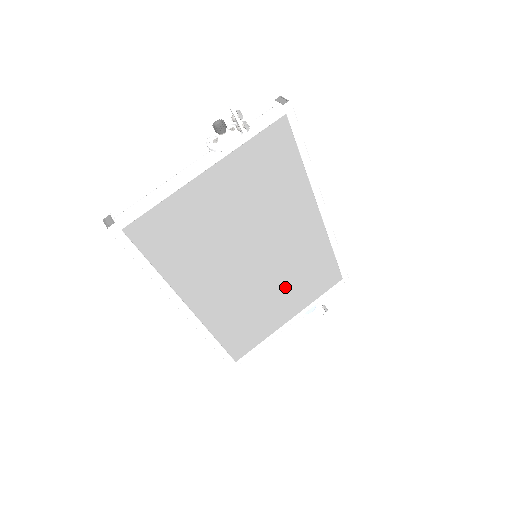
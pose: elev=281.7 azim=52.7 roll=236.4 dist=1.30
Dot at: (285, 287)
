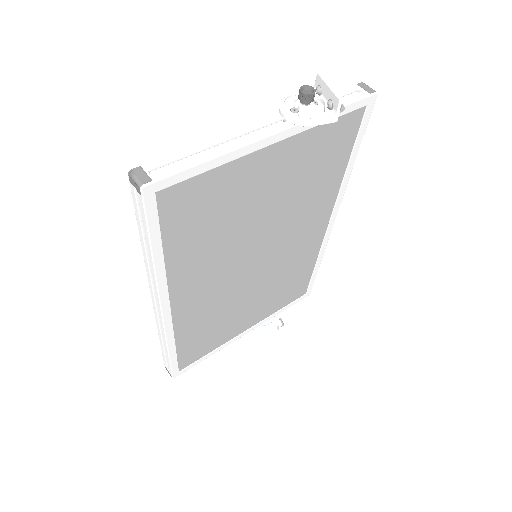
Dot at: (262, 295)
